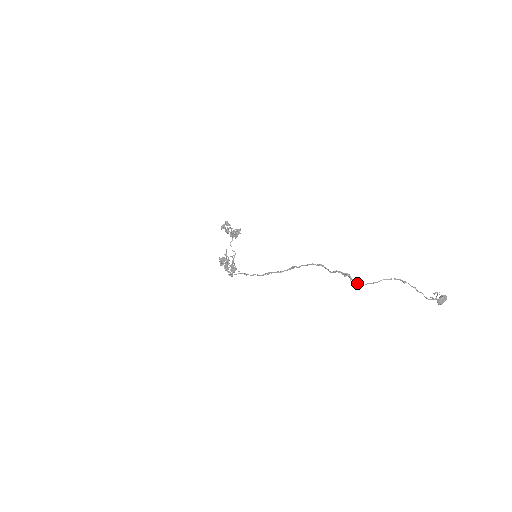
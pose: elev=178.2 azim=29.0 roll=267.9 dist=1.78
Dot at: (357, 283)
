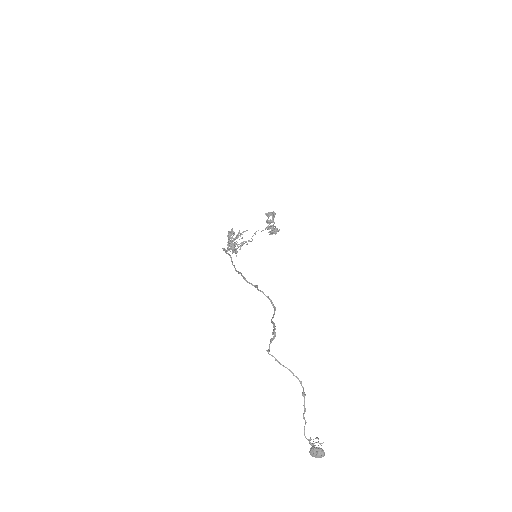
Dot at: (269, 347)
